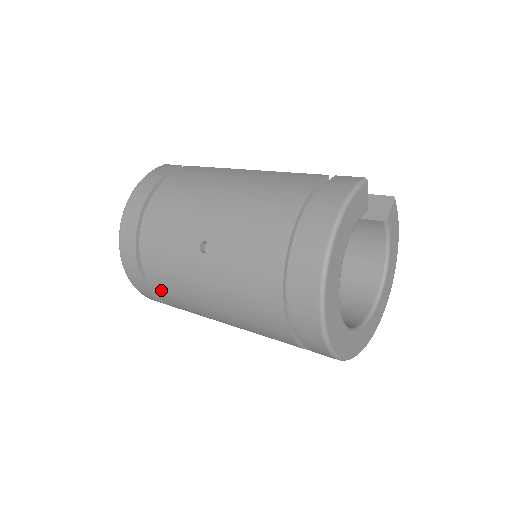
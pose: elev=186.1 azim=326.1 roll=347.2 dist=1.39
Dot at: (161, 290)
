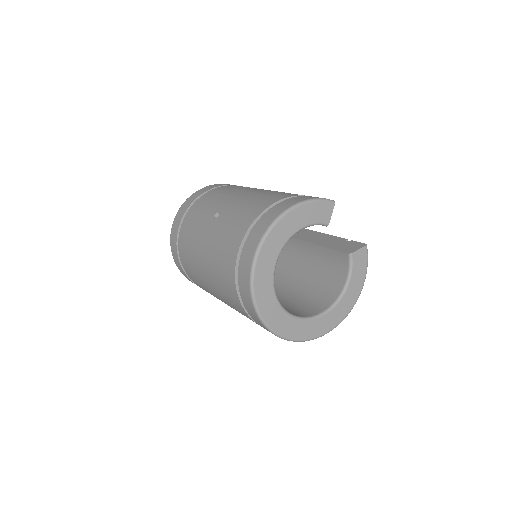
Dot at: (183, 249)
